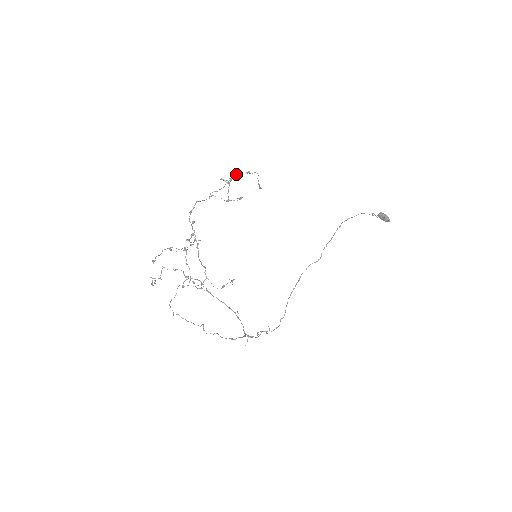
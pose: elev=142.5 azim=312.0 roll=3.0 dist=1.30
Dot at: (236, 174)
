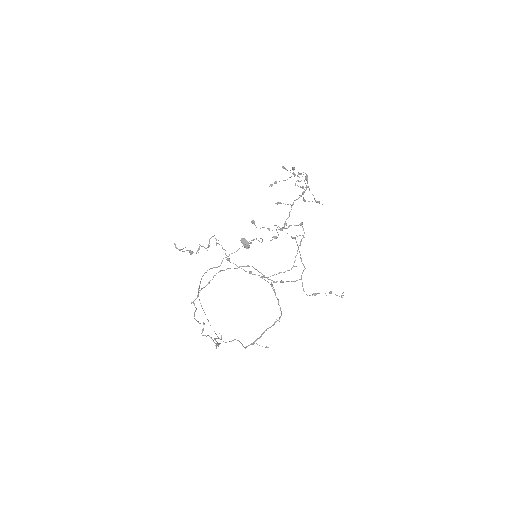
Dot at: occluded
